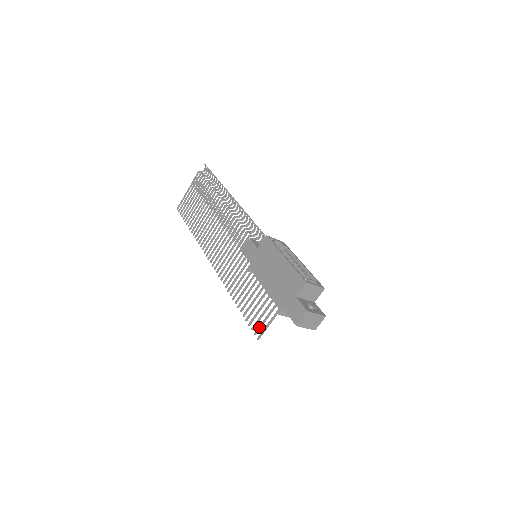
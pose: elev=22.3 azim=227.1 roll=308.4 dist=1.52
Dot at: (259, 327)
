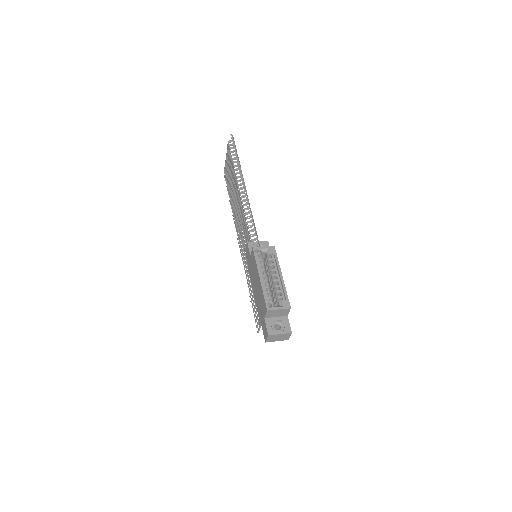
Dot at: (257, 324)
